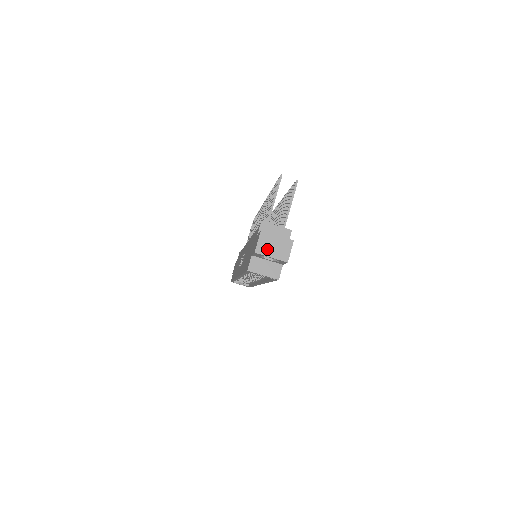
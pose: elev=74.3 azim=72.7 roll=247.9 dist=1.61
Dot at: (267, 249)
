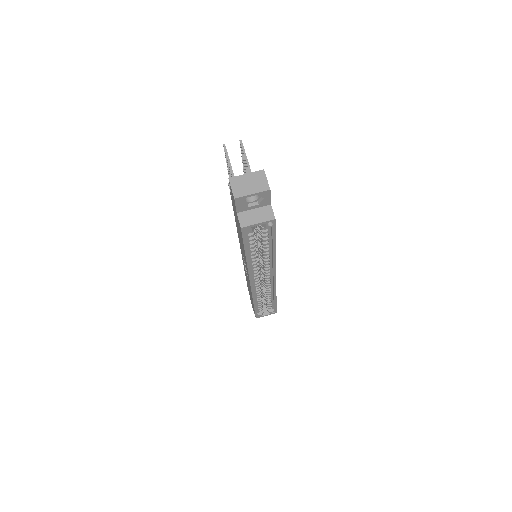
Dot at: (244, 190)
